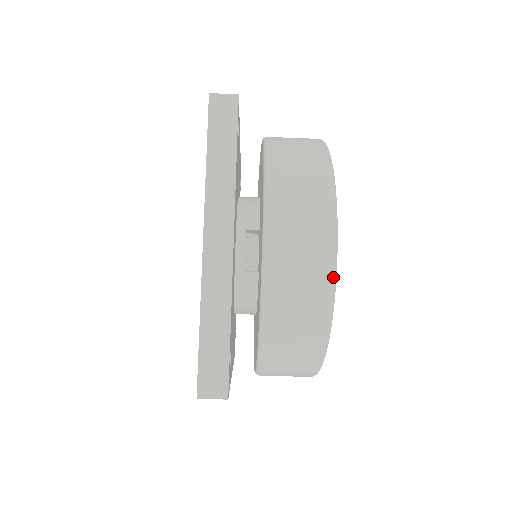
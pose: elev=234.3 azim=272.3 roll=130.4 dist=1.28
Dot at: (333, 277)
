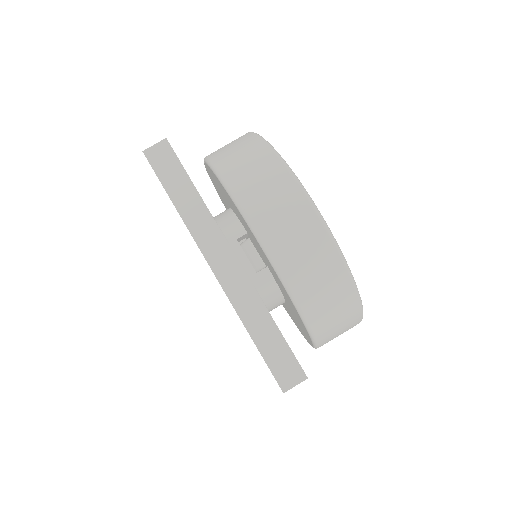
Dot at: (329, 233)
